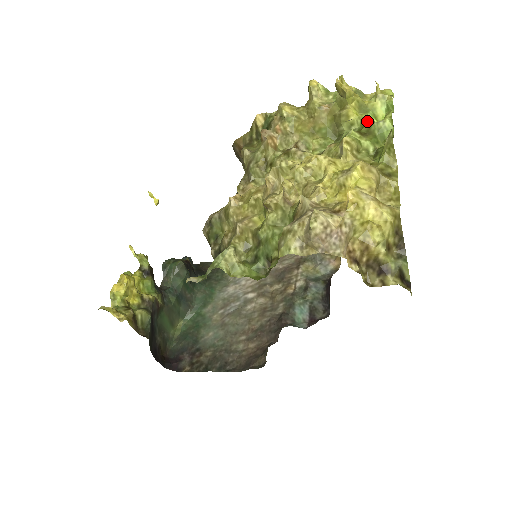
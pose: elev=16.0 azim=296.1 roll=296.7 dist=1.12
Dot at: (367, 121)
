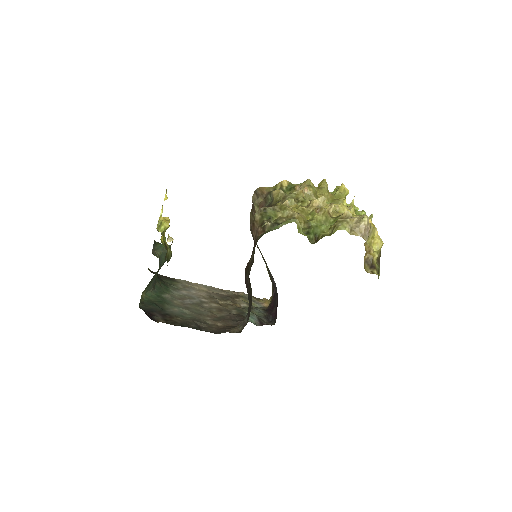
Dot at: occluded
